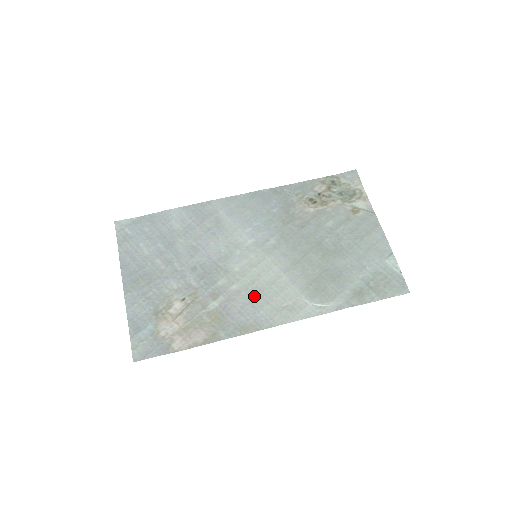
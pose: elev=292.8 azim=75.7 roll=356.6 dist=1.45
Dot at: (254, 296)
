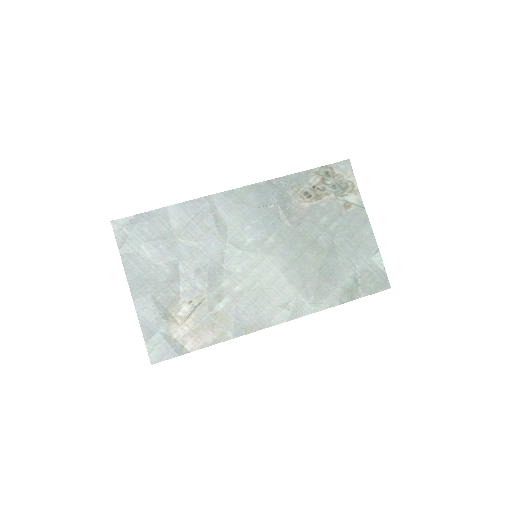
Dot at: (256, 297)
